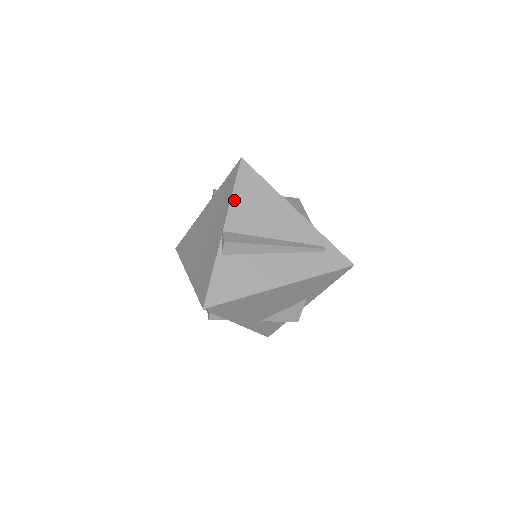
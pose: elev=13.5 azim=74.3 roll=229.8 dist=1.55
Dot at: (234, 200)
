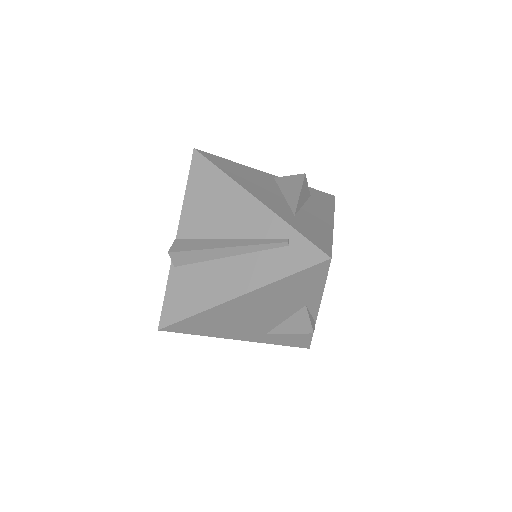
Dot at: (187, 201)
